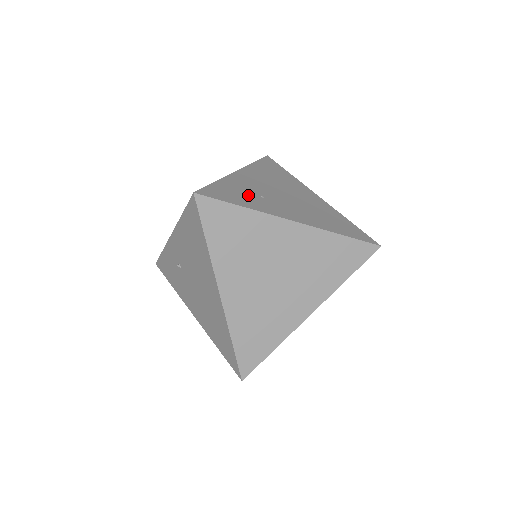
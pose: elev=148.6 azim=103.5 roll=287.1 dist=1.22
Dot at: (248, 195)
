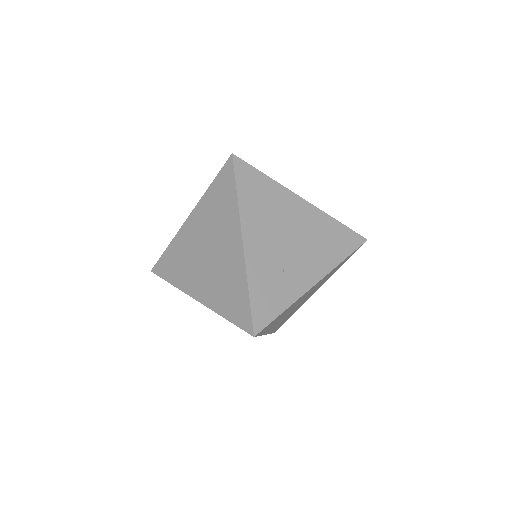
Dot at: (276, 284)
